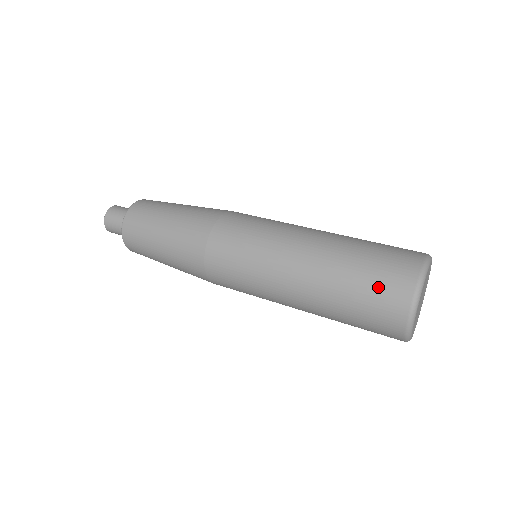
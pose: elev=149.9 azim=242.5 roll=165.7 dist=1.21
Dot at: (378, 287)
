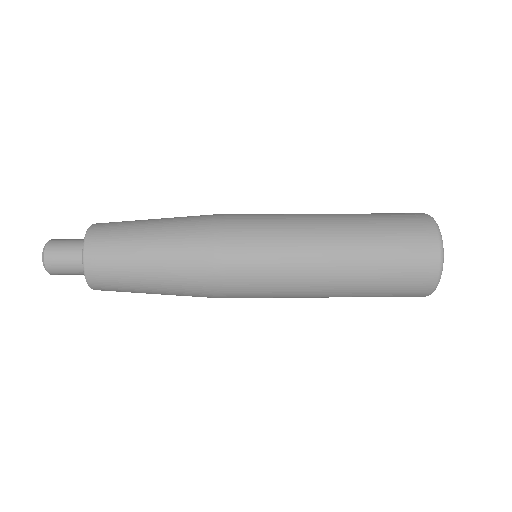
Dot at: (408, 249)
